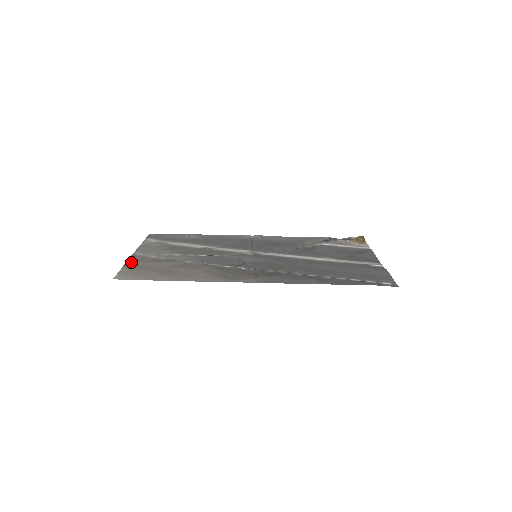
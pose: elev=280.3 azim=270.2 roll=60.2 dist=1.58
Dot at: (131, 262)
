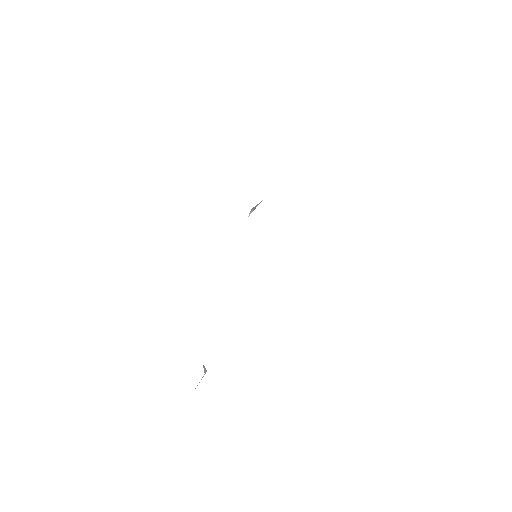
Dot at: occluded
